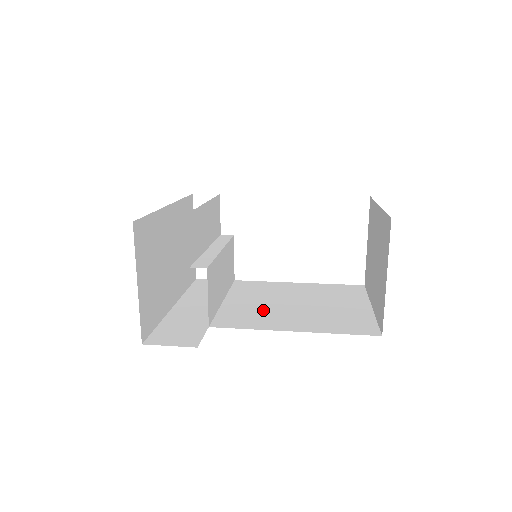
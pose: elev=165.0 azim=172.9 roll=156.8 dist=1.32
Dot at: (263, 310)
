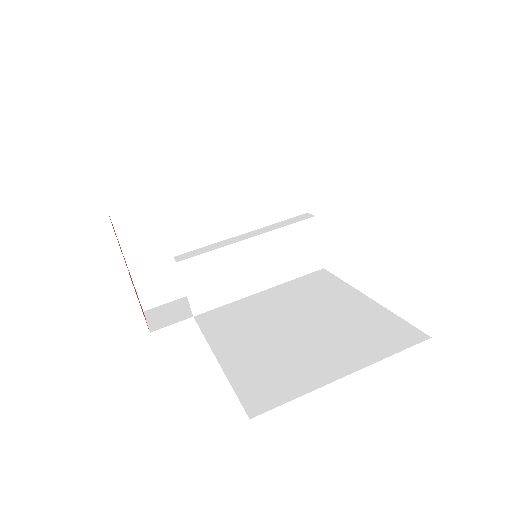
Dot at: (256, 319)
